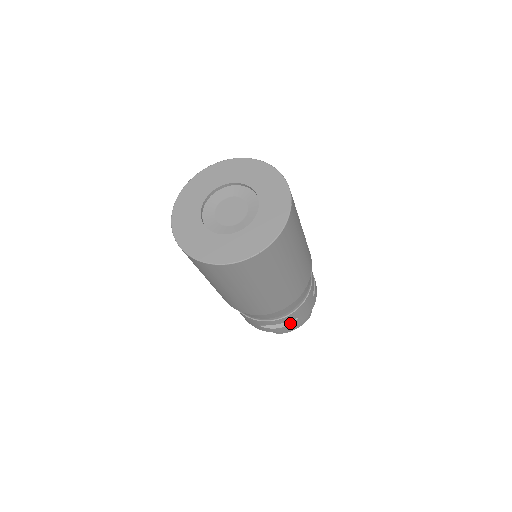
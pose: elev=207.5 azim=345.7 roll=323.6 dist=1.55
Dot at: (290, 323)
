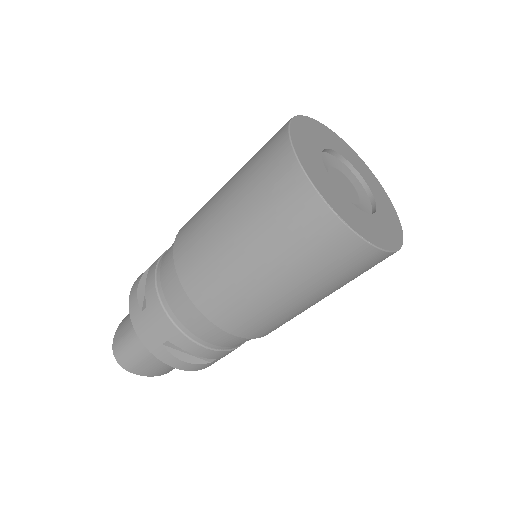
Dot at: (198, 362)
